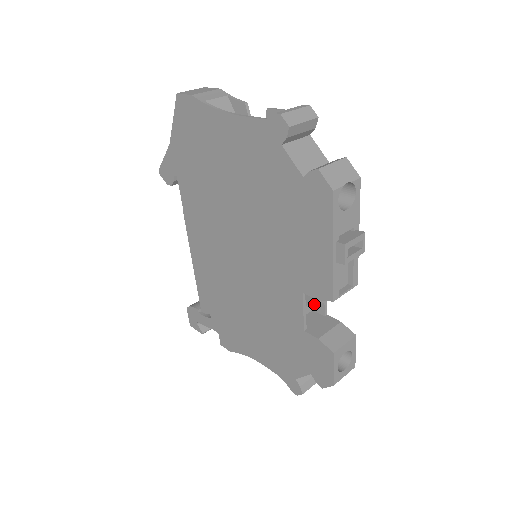
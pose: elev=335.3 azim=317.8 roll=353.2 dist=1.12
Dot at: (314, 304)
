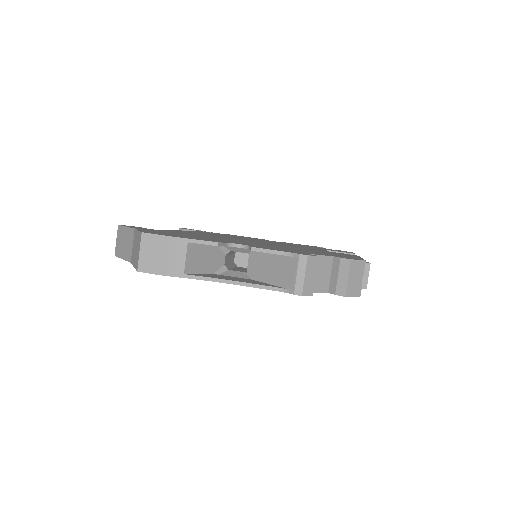
Dot at: occluded
